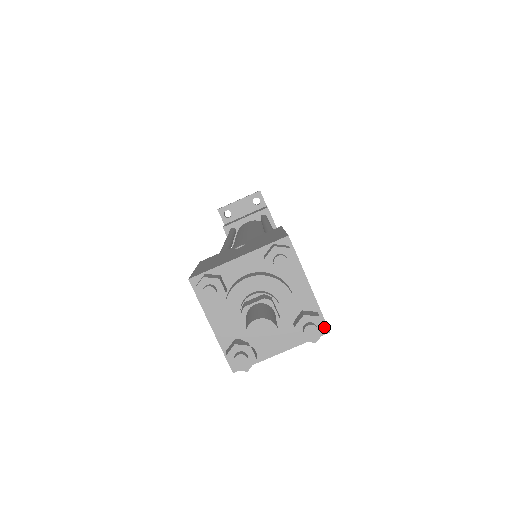
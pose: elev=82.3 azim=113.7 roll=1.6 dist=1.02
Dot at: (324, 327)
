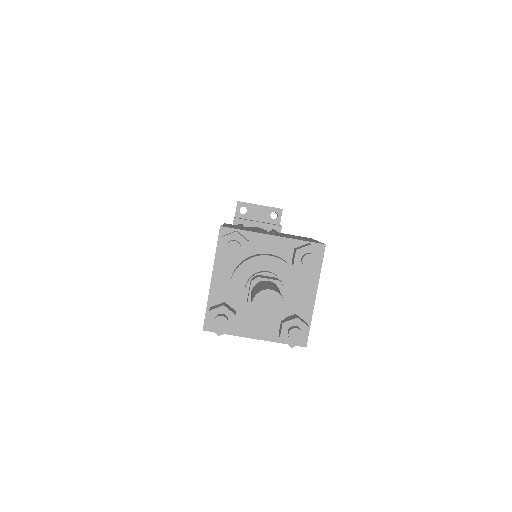
Dot at: occluded
